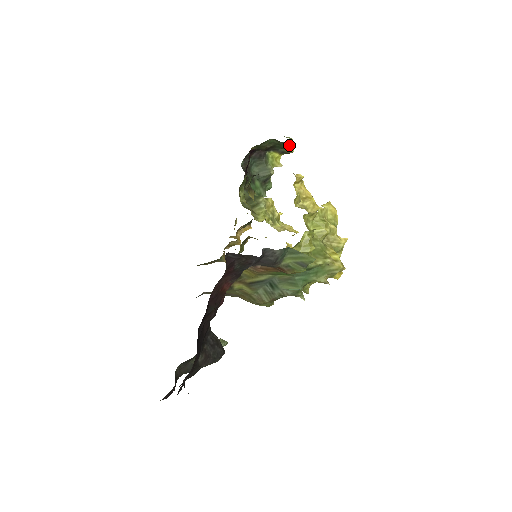
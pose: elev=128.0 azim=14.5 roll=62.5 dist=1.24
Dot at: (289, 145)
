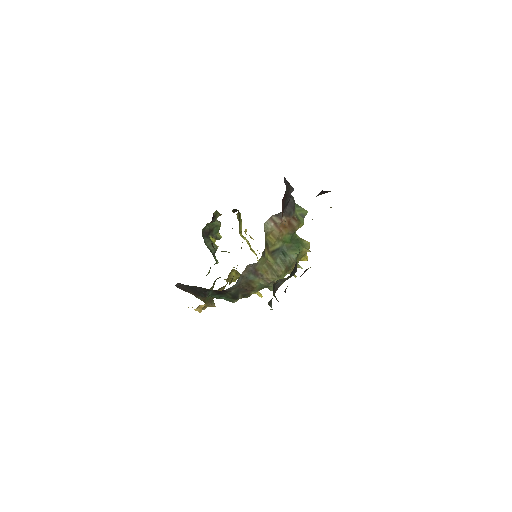
Dot at: (219, 233)
